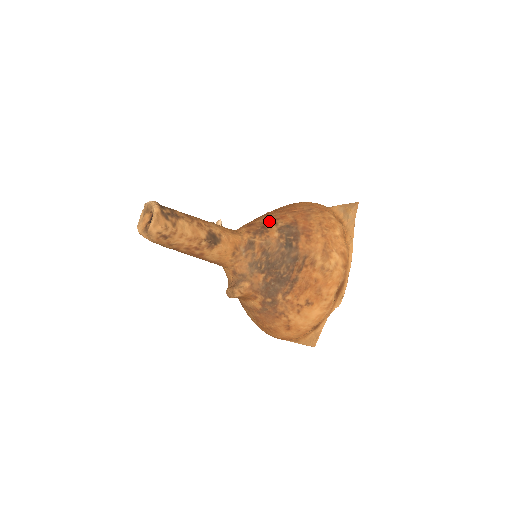
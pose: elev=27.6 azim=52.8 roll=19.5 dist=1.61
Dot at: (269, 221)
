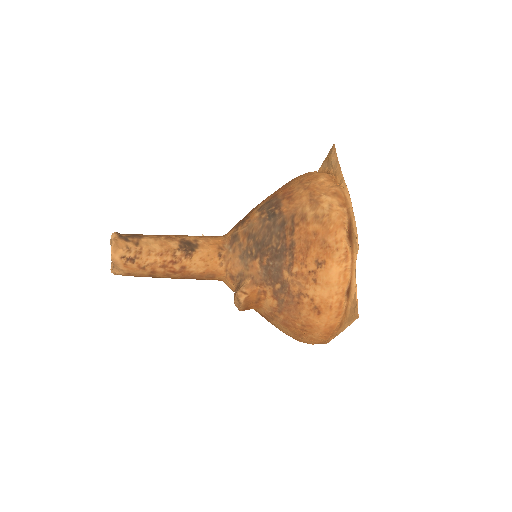
Dot at: (250, 211)
